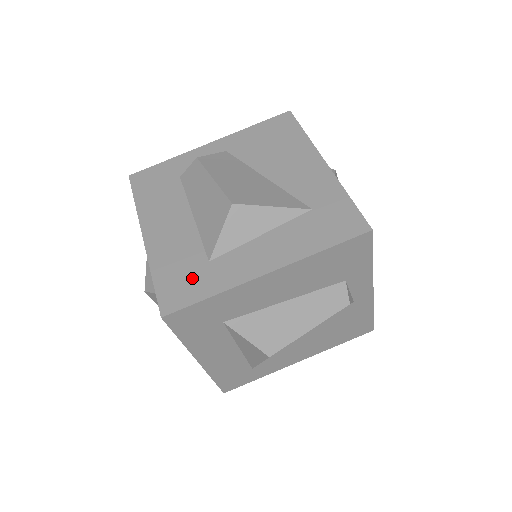
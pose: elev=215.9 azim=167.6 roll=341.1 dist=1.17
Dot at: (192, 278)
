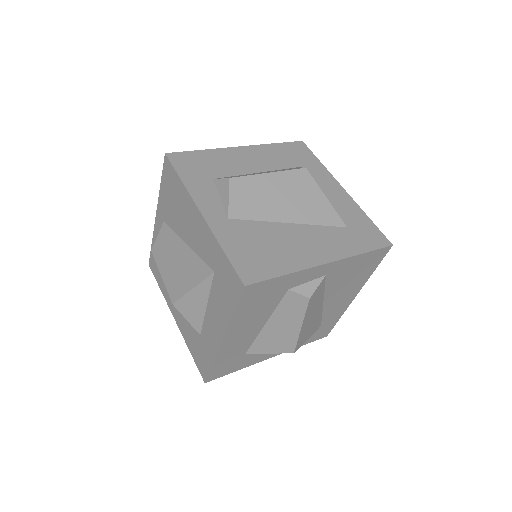
Dot at: (201, 351)
